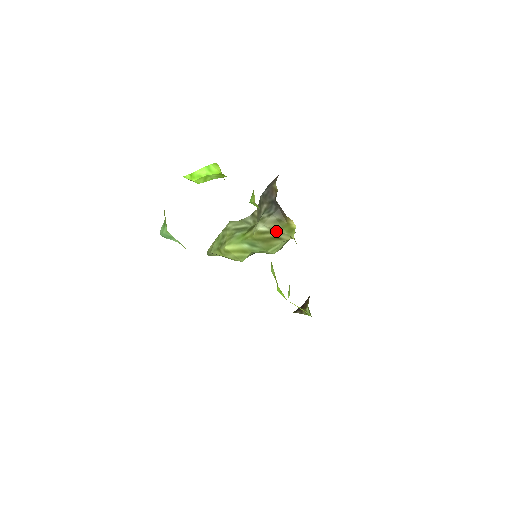
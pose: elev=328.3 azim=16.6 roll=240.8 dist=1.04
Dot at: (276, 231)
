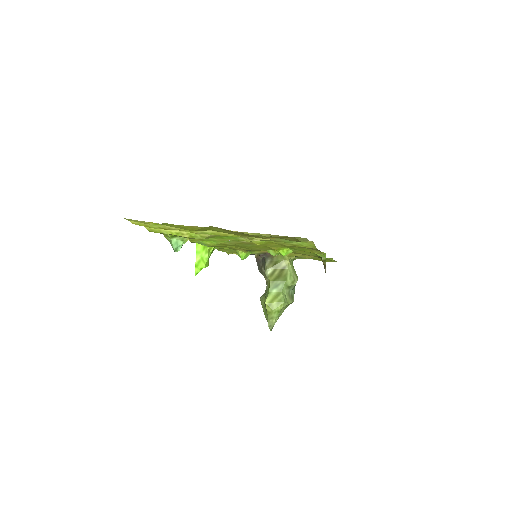
Dot at: (277, 266)
